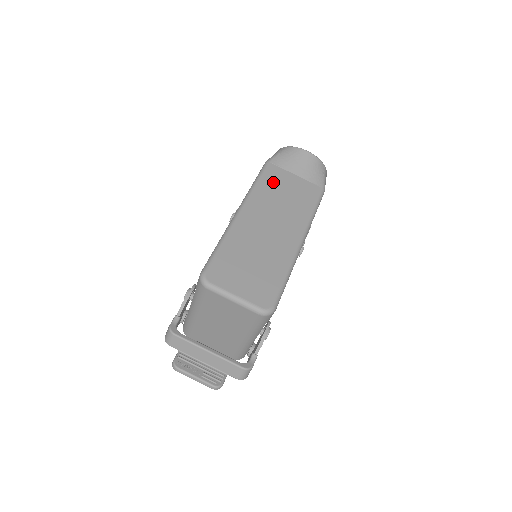
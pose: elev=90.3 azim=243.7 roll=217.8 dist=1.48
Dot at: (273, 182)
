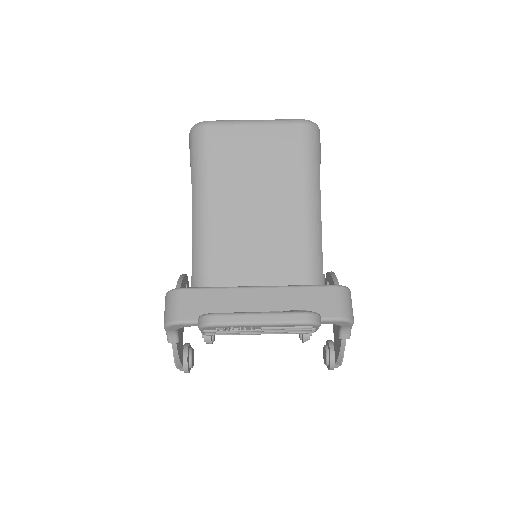
Dot at: occluded
